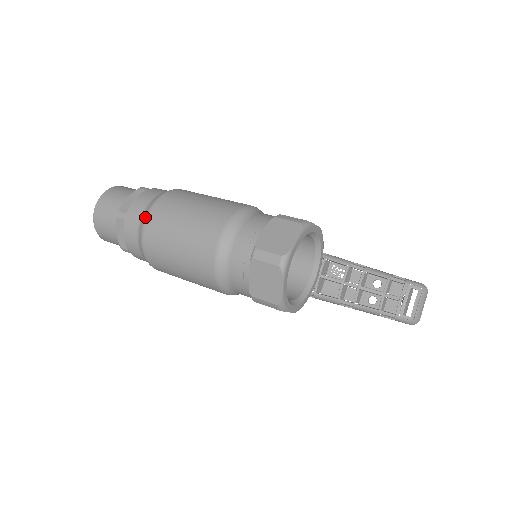
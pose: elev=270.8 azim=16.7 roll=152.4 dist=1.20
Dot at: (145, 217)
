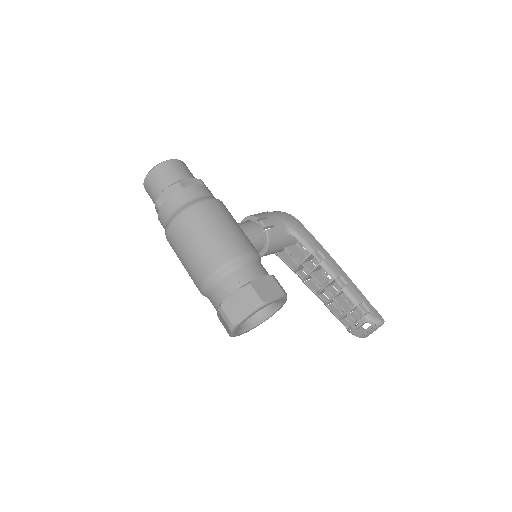
Dot at: (168, 225)
